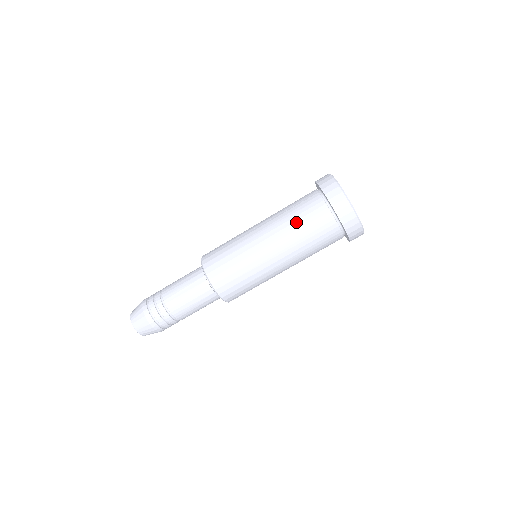
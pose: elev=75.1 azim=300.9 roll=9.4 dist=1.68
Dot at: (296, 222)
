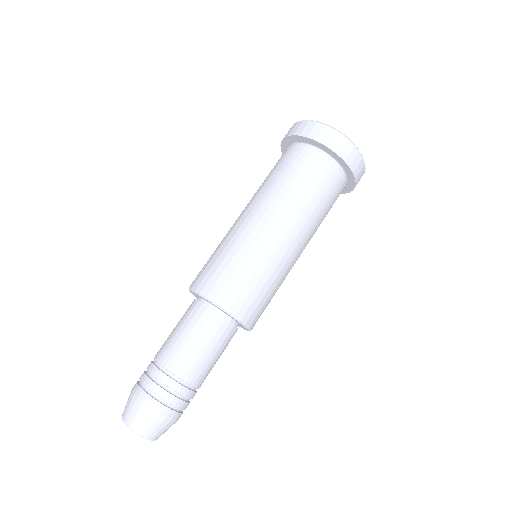
Dot at: (266, 179)
